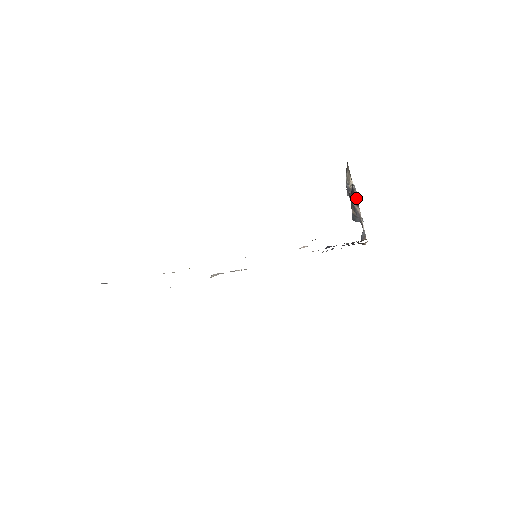
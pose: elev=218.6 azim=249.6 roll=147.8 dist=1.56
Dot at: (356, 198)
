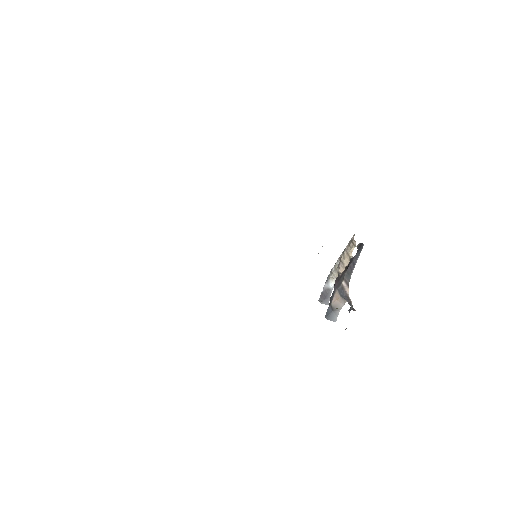
Dot at: (353, 269)
